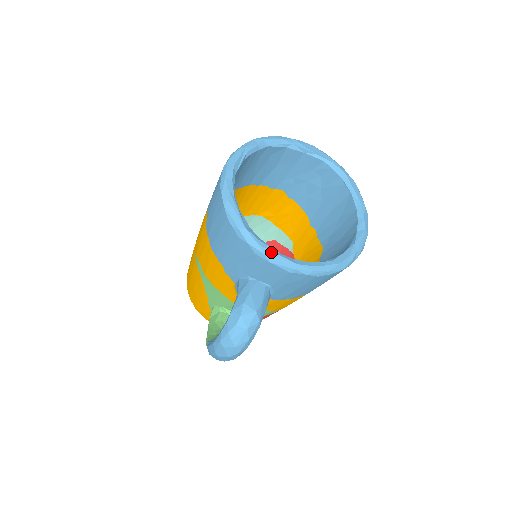
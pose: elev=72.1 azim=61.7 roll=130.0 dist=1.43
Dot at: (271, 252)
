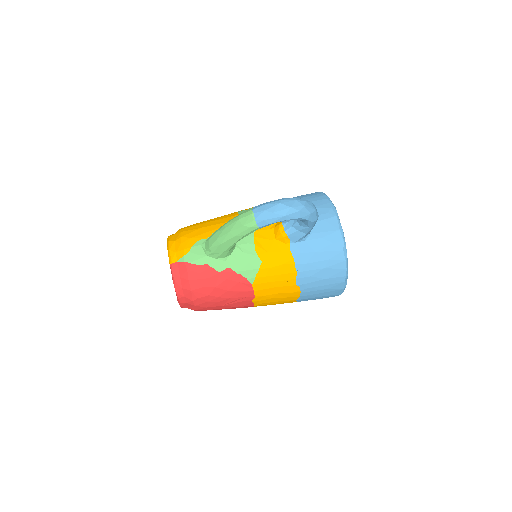
Dot at: (338, 216)
